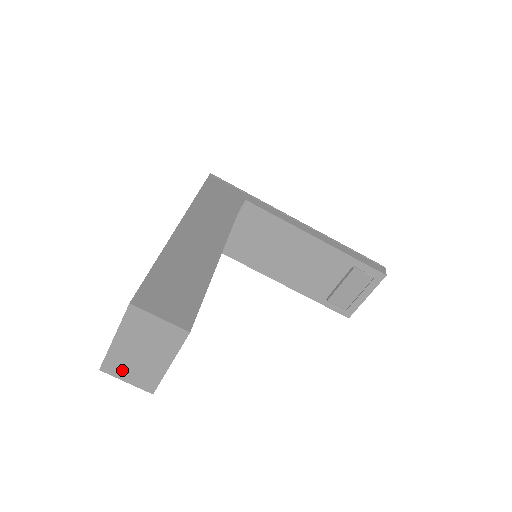
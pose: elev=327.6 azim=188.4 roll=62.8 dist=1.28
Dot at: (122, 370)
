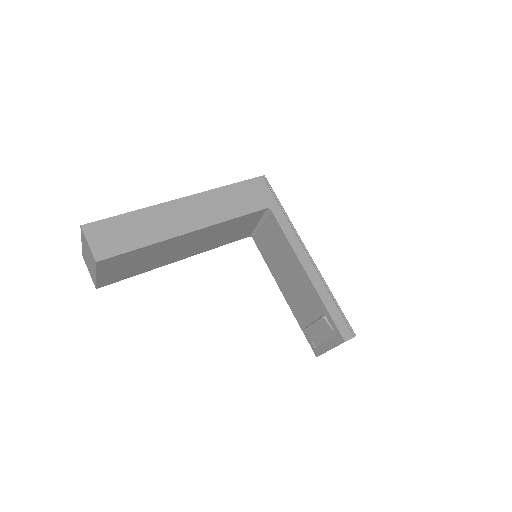
Dot at: (87, 264)
